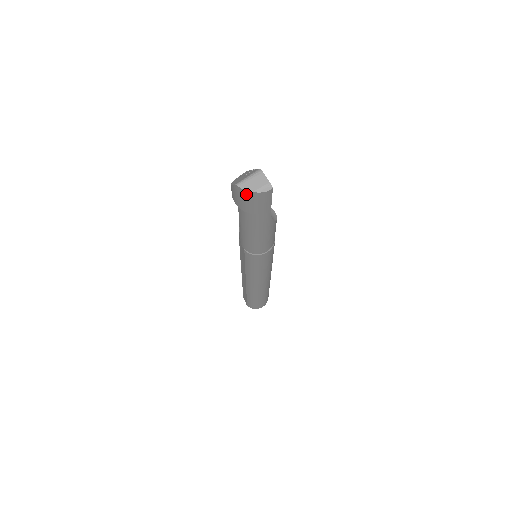
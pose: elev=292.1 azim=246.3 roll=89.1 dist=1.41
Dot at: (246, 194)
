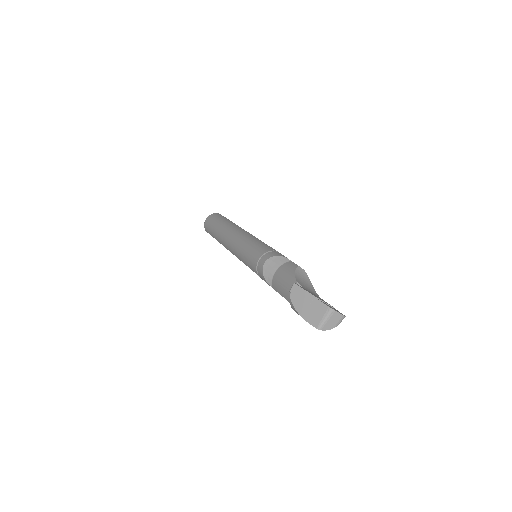
Dot at: (325, 327)
